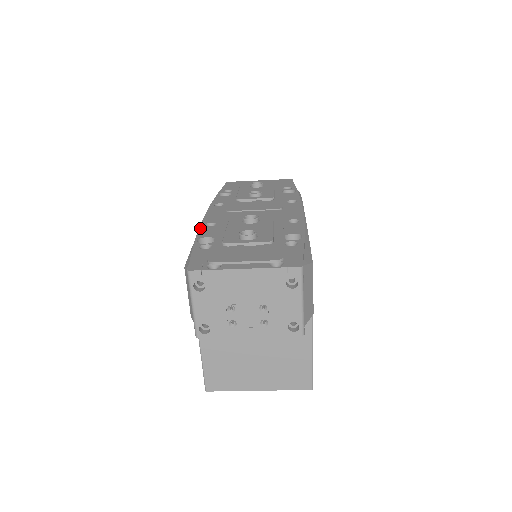
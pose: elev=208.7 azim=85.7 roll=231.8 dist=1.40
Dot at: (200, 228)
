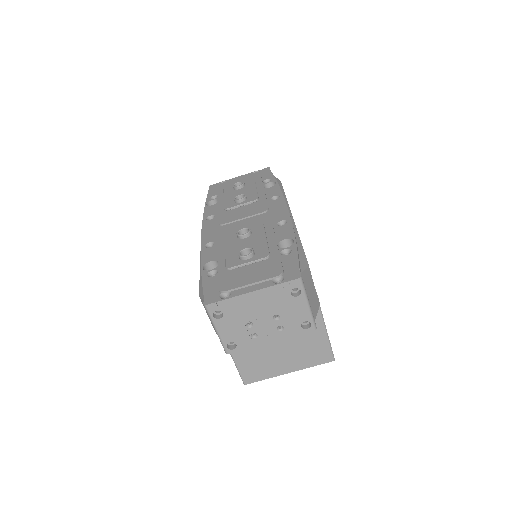
Dot at: (201, 252)
